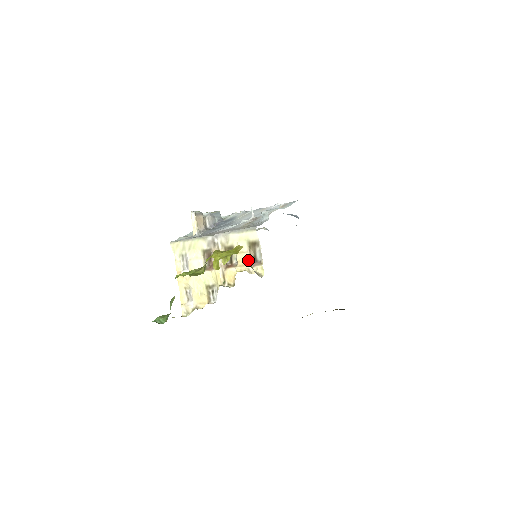
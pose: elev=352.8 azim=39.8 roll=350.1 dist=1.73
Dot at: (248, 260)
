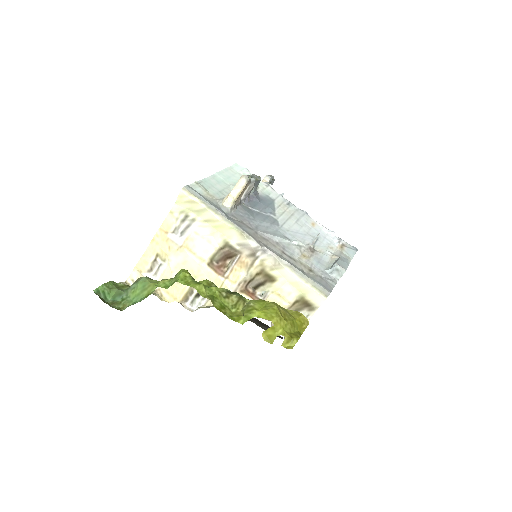
Dot at: occluded
